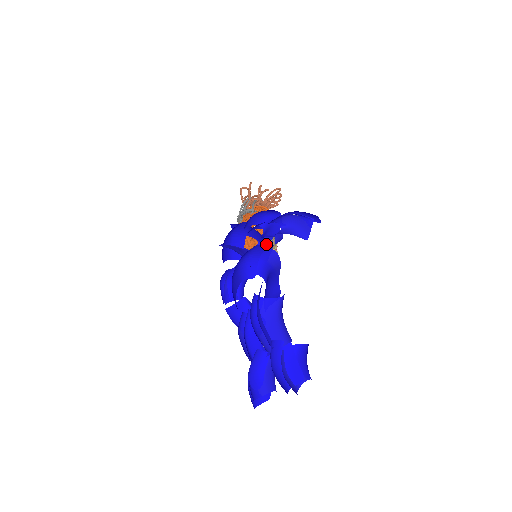
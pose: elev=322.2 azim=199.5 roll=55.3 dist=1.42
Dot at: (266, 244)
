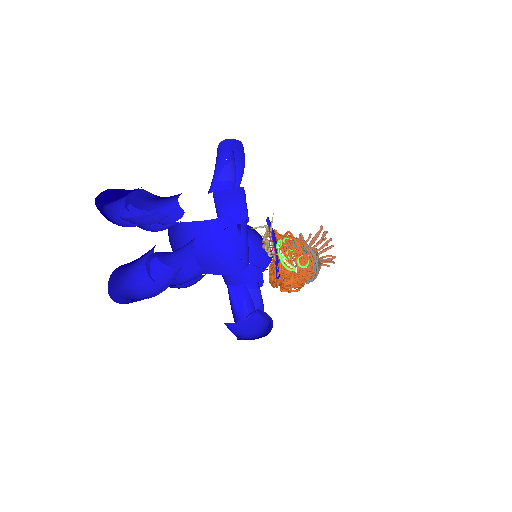
Dot at: occluded
